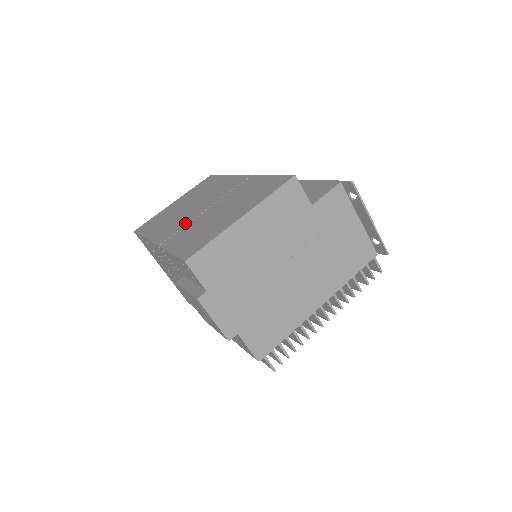
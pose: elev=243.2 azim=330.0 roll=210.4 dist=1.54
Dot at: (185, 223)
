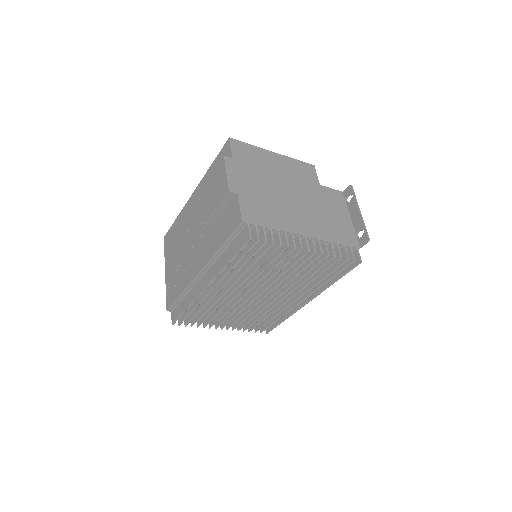
Dot at: occluded
